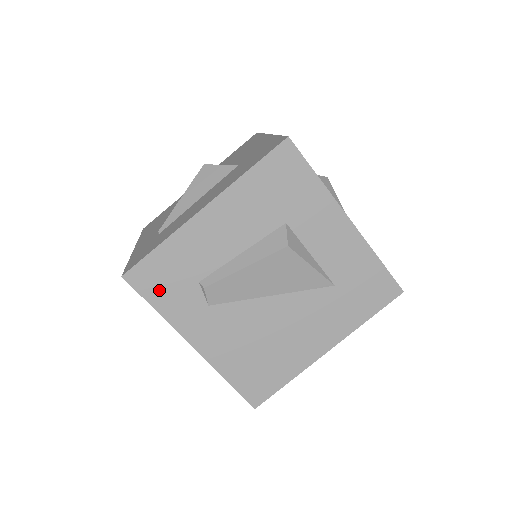
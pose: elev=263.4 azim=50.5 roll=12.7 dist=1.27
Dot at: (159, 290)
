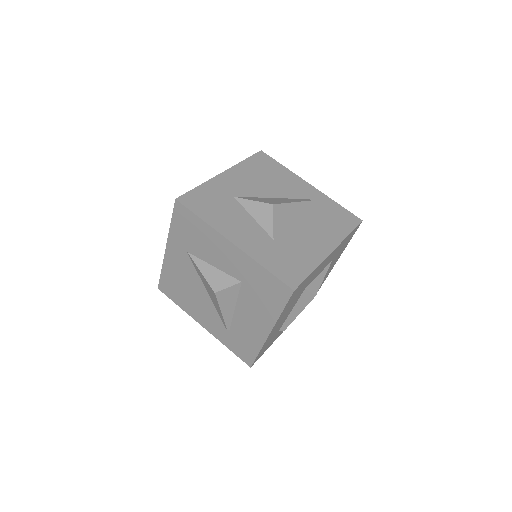
Dot at: occluded
